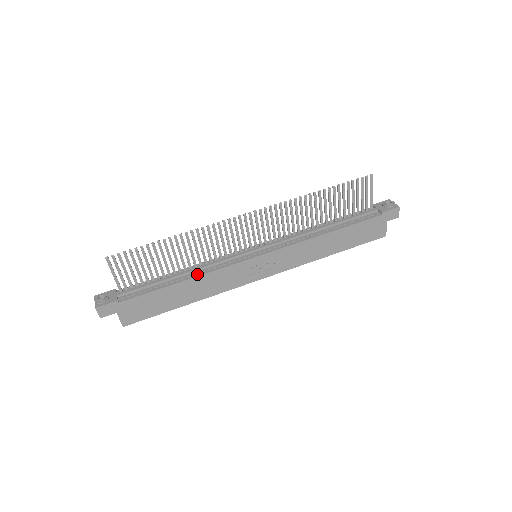
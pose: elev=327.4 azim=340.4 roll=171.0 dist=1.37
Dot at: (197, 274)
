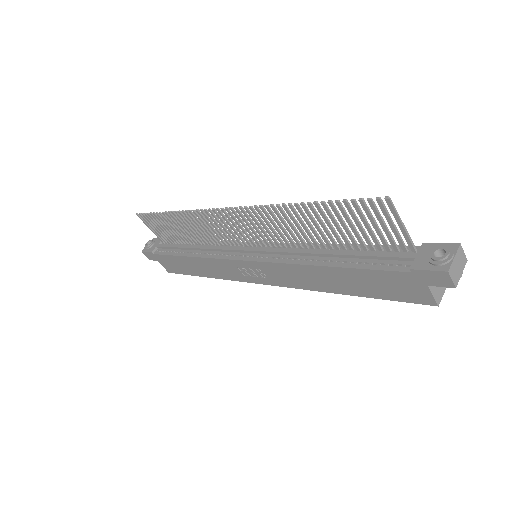
Dot at: (199, 254)
